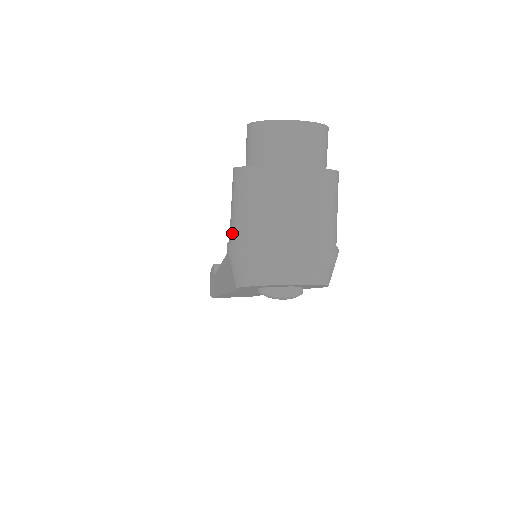
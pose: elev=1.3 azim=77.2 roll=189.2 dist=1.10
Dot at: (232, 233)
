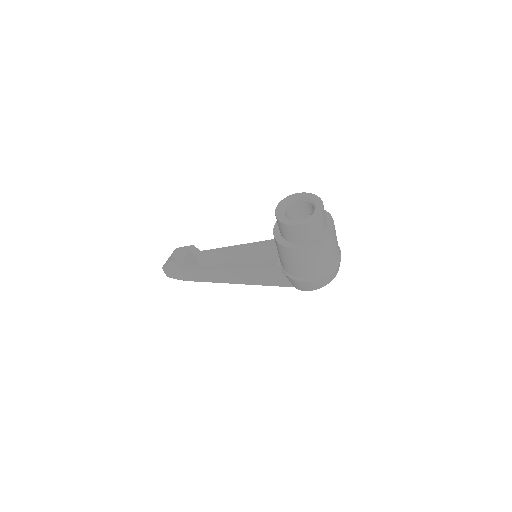
Dot at: (302, 275)
